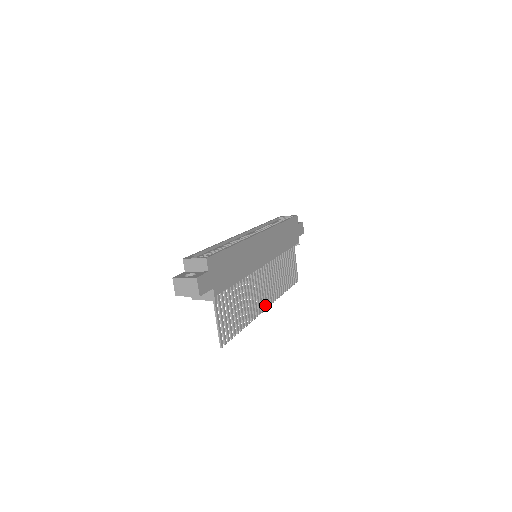
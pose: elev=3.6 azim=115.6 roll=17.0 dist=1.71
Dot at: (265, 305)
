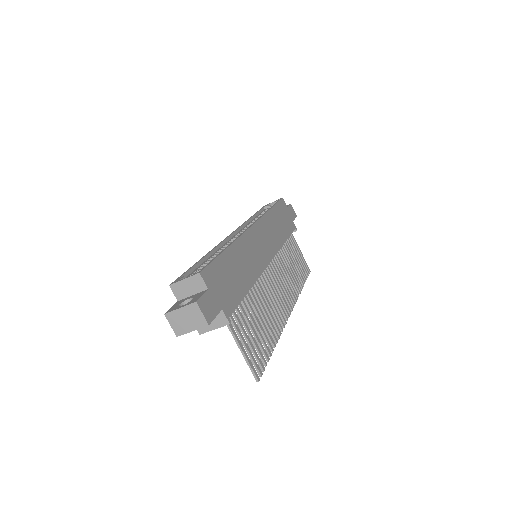
Dot at: (287, 311)
